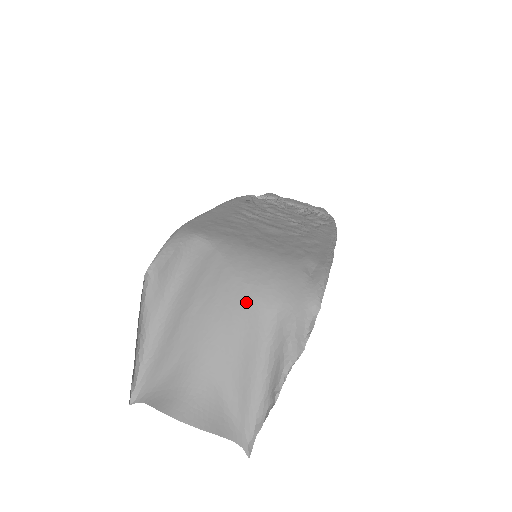
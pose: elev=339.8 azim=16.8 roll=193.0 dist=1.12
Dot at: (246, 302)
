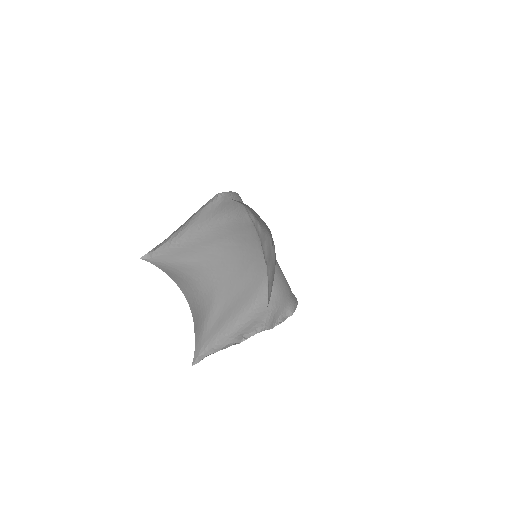
Dot at: (259, 270)
